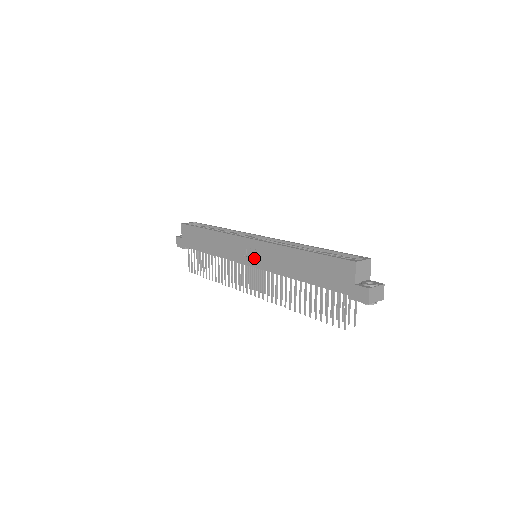
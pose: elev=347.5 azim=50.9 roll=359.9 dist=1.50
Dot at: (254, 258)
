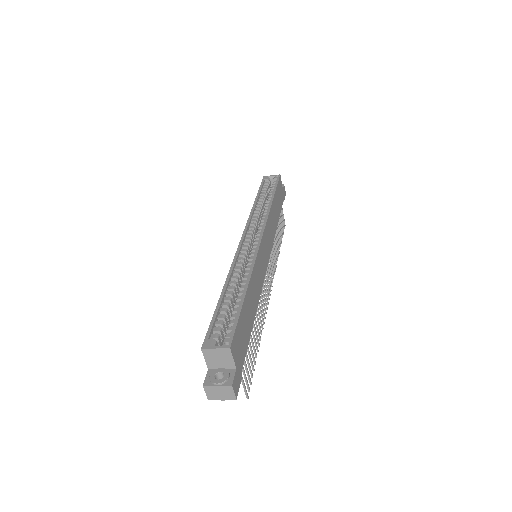
Dot at: occluded
